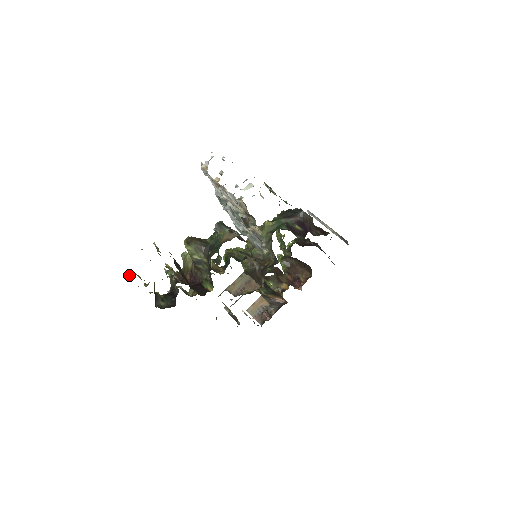
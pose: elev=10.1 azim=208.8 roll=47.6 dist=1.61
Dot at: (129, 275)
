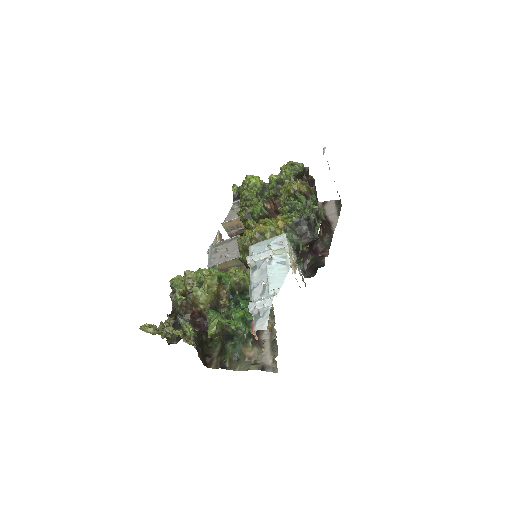
Dot at: (148, 331)
